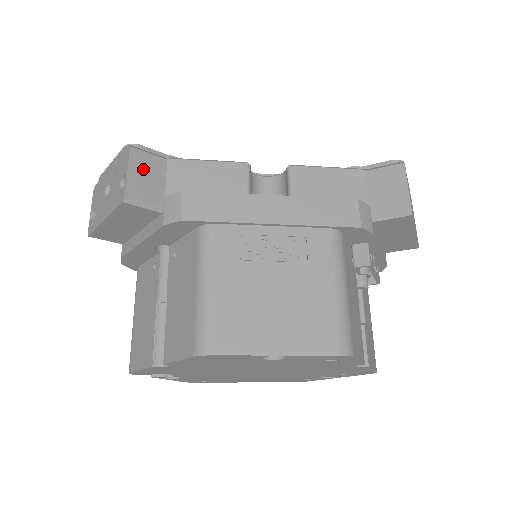
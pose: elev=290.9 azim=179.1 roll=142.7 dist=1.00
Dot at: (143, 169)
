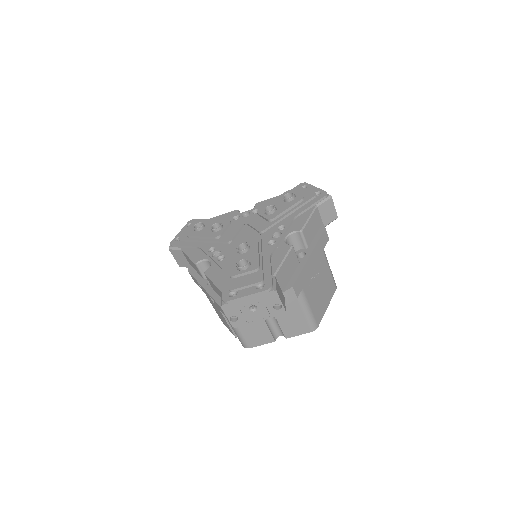
Dot at: (280, 293)
